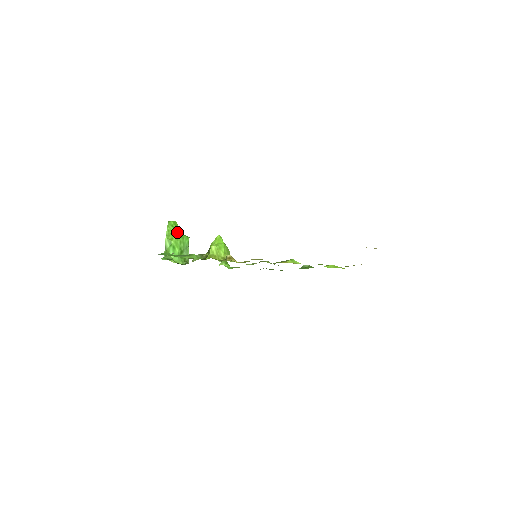
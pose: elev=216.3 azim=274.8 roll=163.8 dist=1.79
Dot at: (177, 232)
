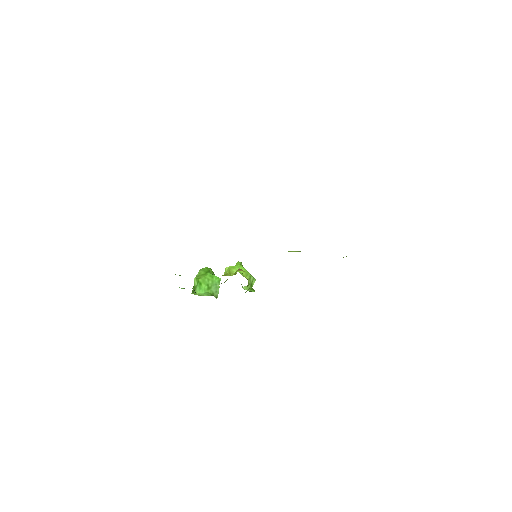
Dot at: (207, 273)
